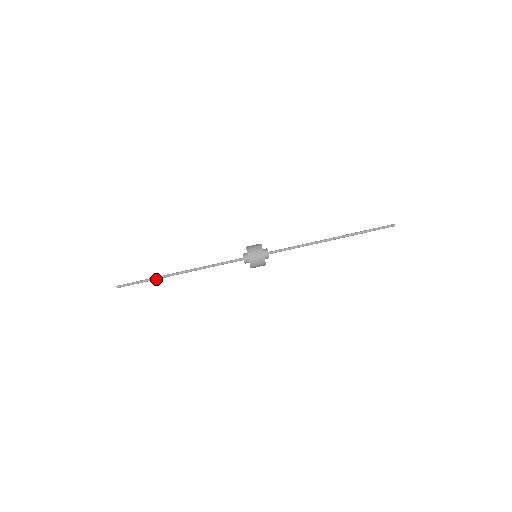
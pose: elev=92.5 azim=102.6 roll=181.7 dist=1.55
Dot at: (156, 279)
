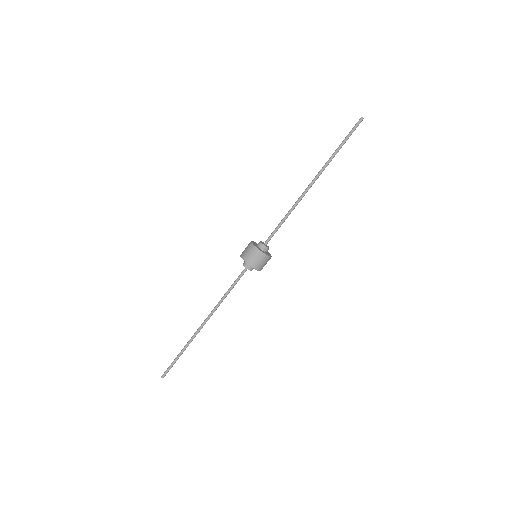
Dot at: (188, 345)
